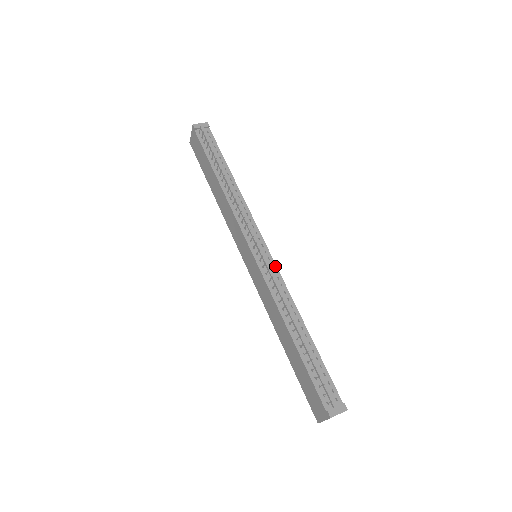
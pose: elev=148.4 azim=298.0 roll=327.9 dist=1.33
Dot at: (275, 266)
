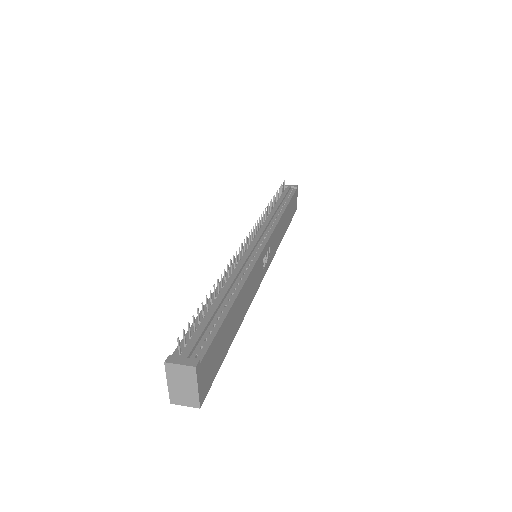
Dot at: (259, 254)
